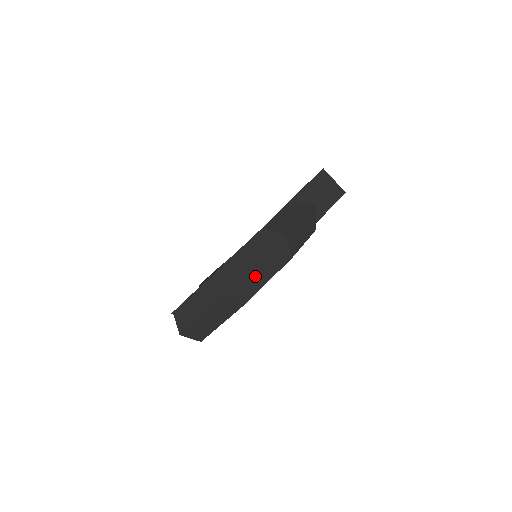
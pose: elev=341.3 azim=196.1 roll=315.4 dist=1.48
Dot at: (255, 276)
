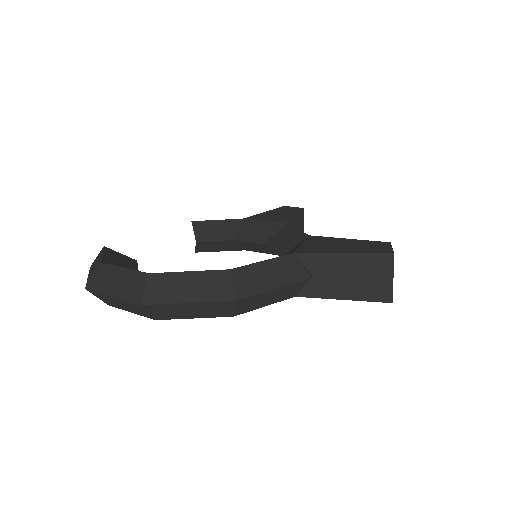
Dot at: (113, 300)
